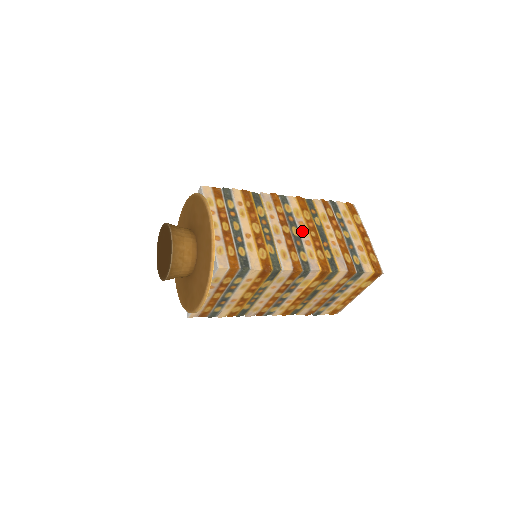
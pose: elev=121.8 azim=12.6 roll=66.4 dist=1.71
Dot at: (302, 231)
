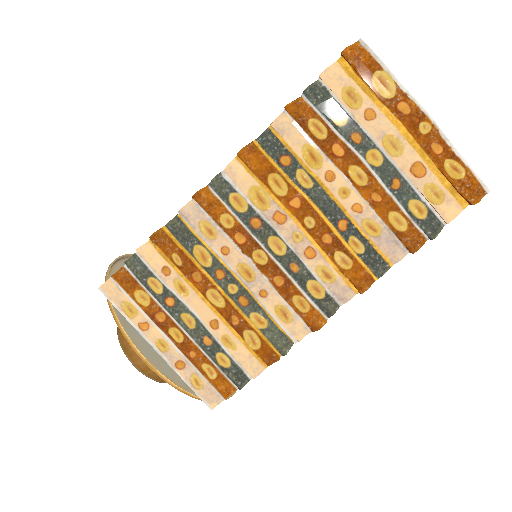
Dot at: (288, 235)
